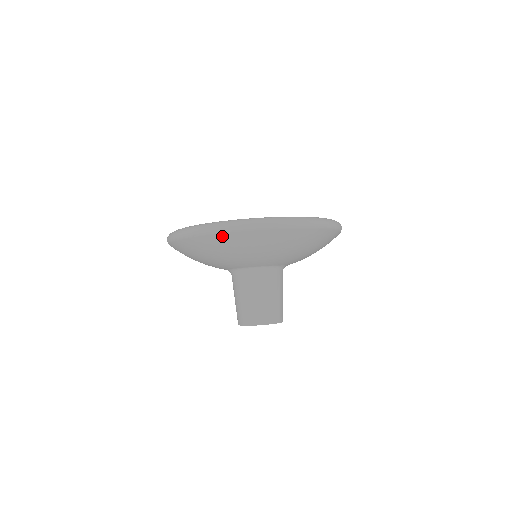
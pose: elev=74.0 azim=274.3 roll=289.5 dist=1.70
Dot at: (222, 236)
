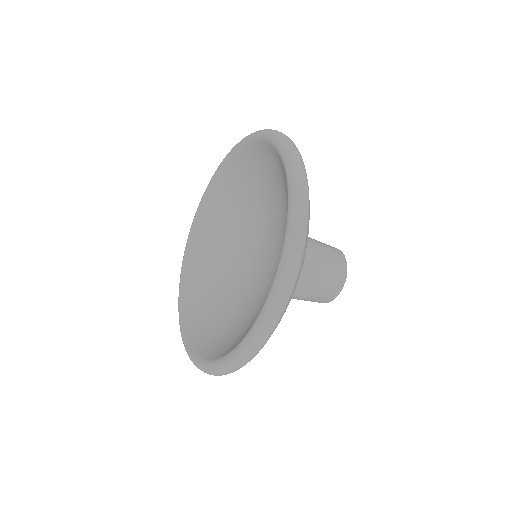
Dot at: occluded
